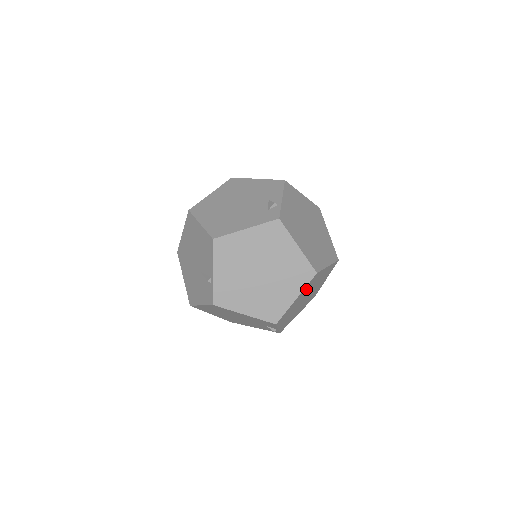
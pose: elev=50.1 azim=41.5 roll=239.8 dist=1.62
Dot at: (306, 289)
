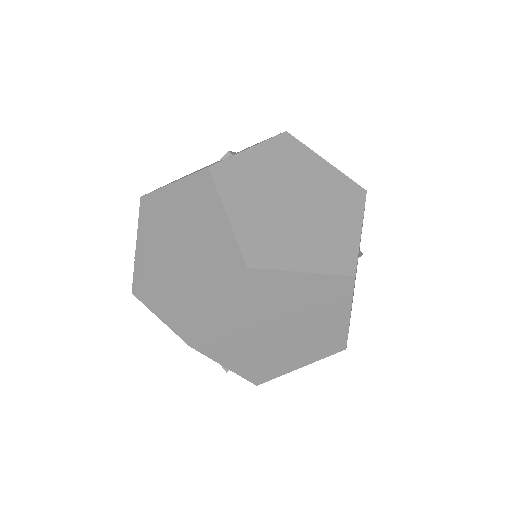
Dot at: (247, 300)
